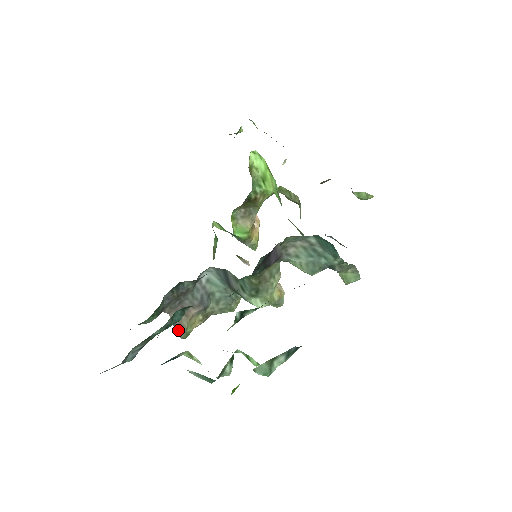
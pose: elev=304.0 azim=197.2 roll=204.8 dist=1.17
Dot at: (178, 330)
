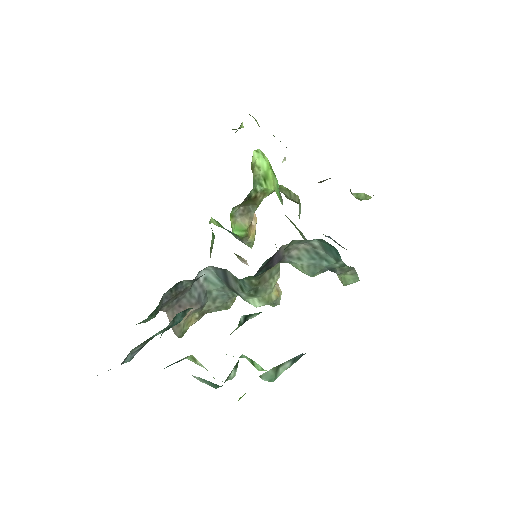
Dot at: (175, 329)
